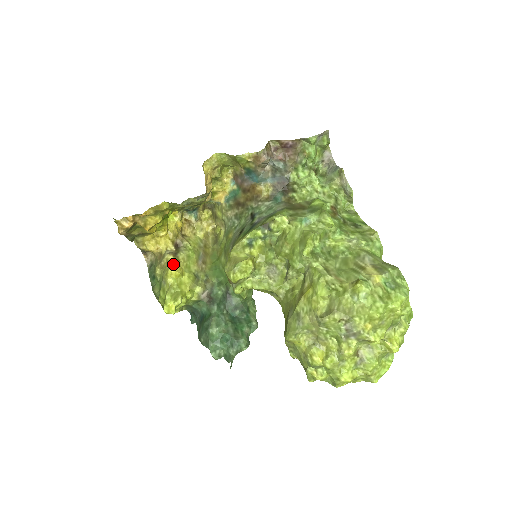
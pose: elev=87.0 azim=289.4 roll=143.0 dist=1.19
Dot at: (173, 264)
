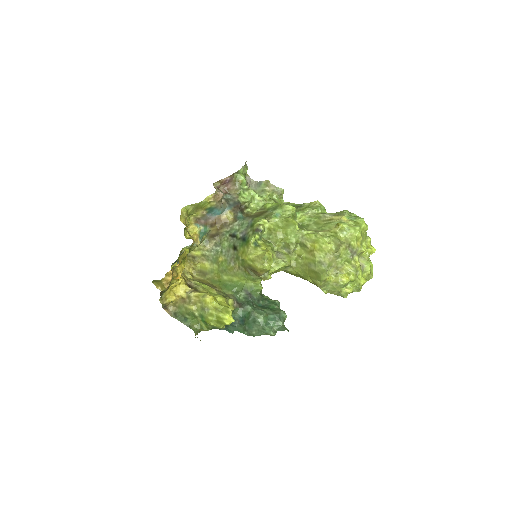
Dot at: (204, 295)
